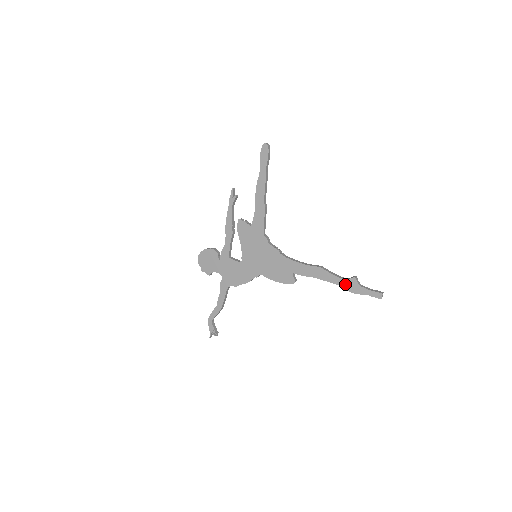
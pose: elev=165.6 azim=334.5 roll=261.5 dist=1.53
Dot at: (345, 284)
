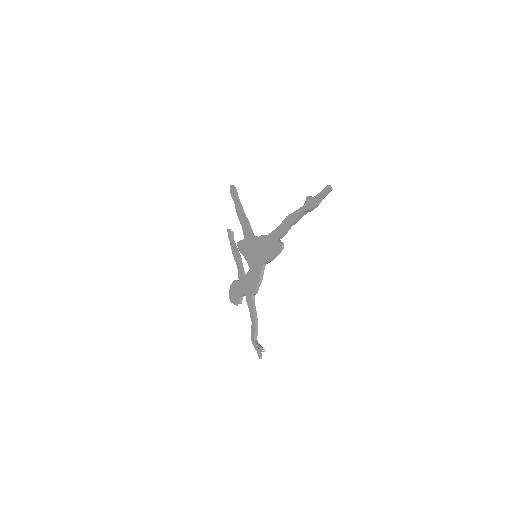
Dot at: (305, 207)
